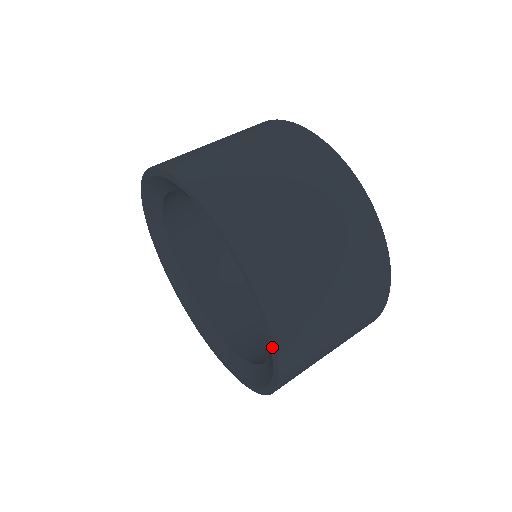
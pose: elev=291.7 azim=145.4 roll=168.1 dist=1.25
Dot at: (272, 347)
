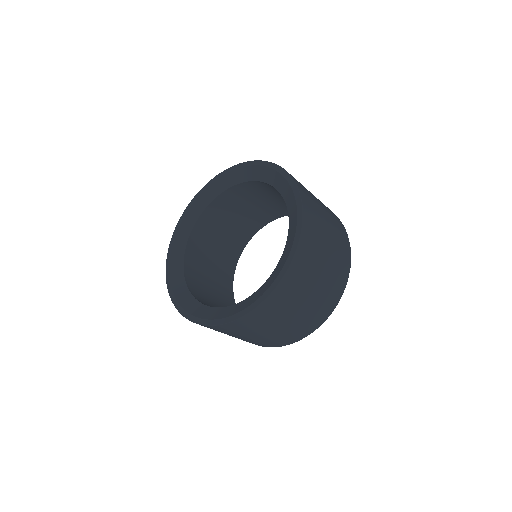
Dot at: (235, 316)
